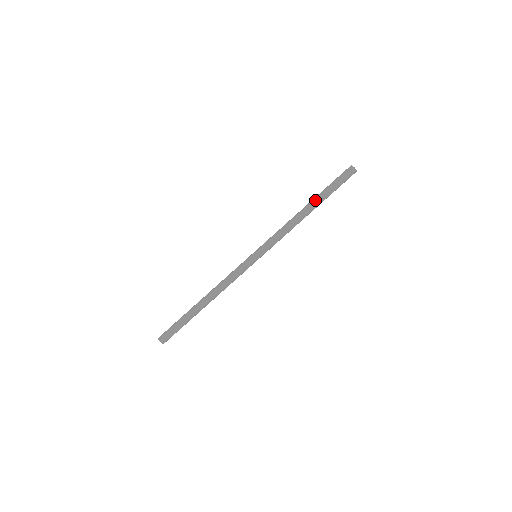
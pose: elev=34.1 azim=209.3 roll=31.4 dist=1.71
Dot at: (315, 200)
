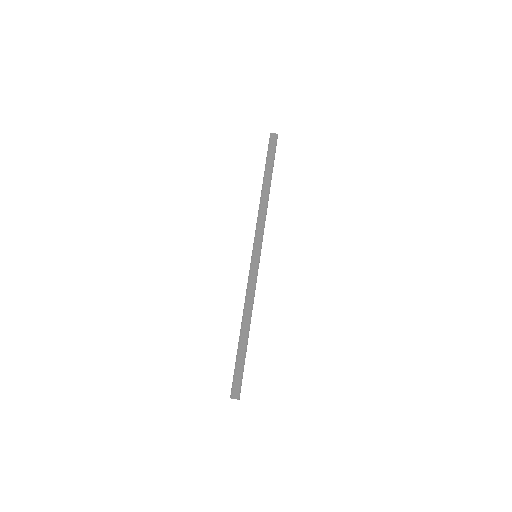
Dot at: (266, 177)
